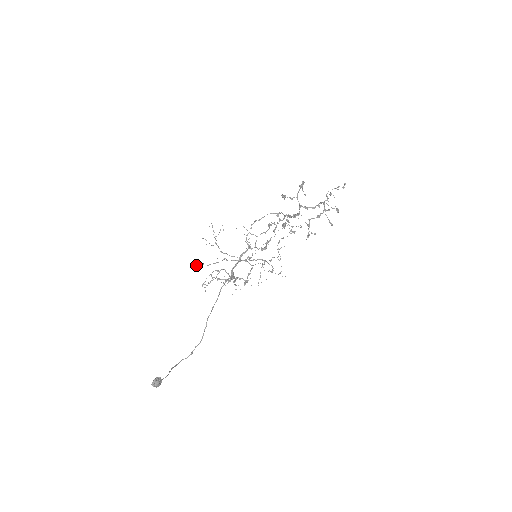
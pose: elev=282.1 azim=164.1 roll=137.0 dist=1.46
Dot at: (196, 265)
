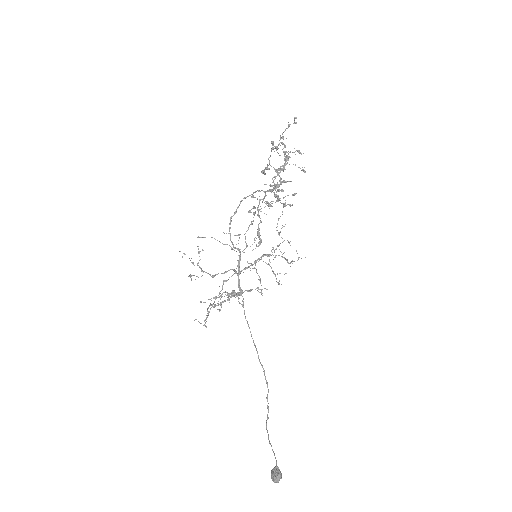
Dot at: occluded
